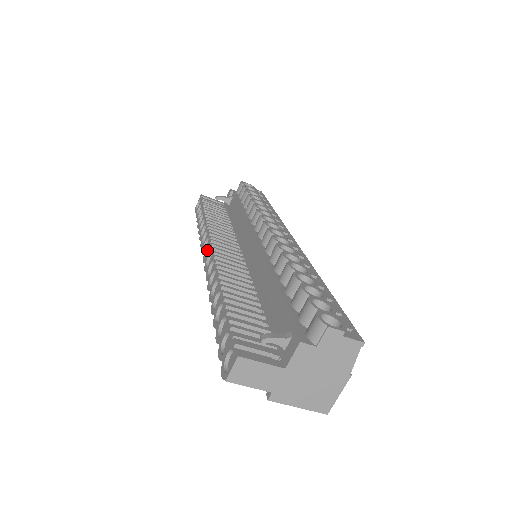
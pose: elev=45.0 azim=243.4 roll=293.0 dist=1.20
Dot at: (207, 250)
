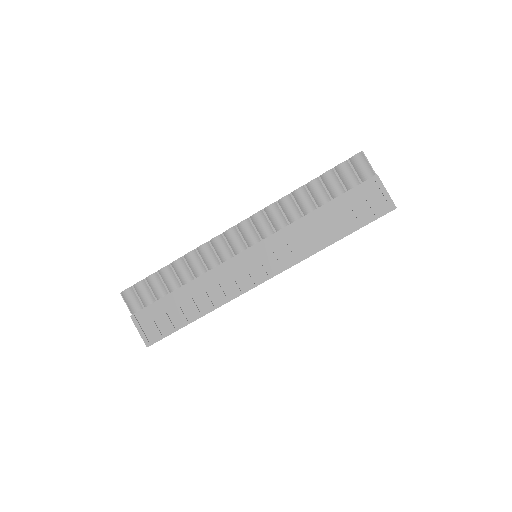
Dot at: occluded
